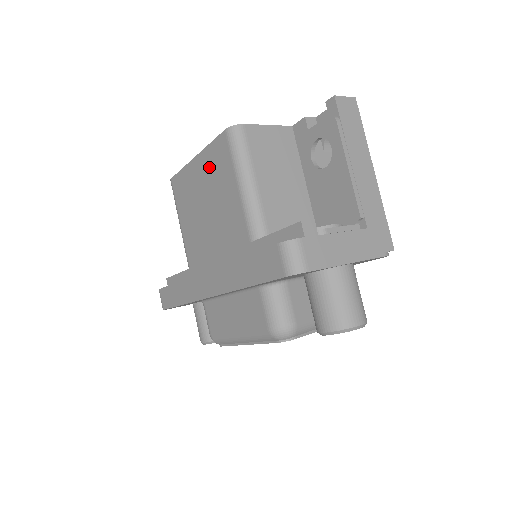
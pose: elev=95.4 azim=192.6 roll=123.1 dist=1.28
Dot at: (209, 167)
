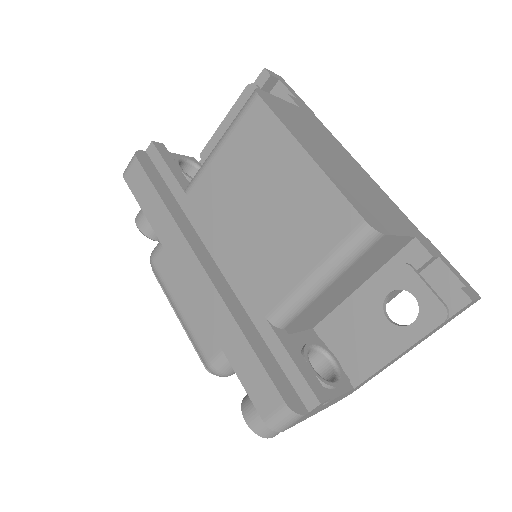
Dot at: (308, 197)
